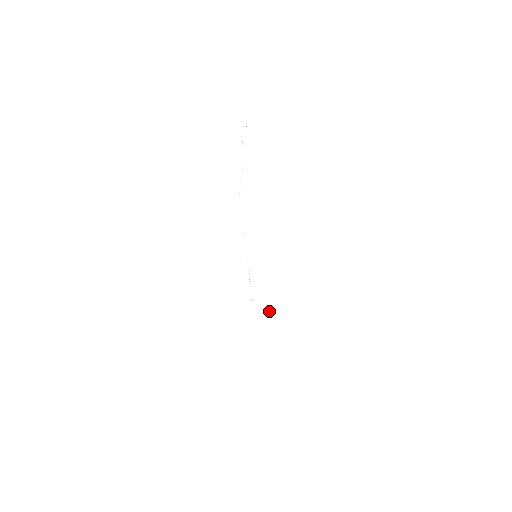
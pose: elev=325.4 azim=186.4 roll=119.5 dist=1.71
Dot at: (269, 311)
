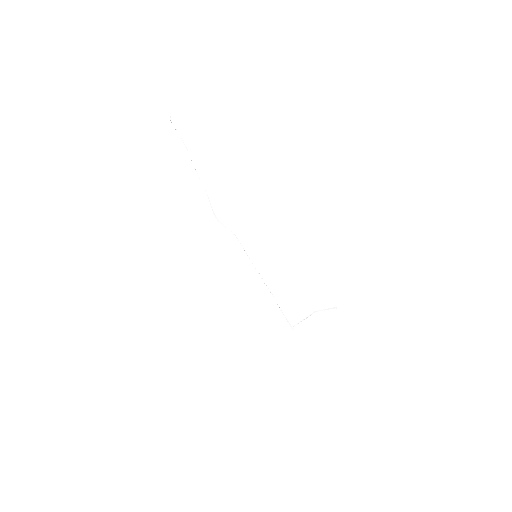
Dot at: (303, 320)
